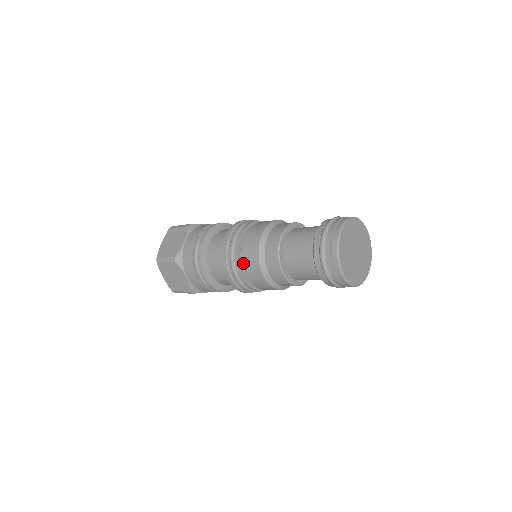
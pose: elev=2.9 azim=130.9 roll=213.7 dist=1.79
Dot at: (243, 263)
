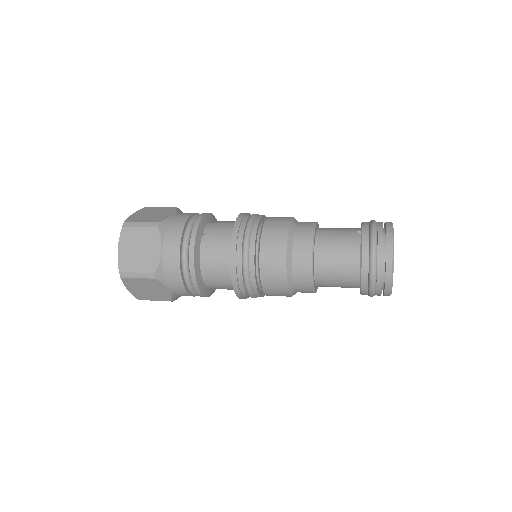
Dot at: (263, 281)
